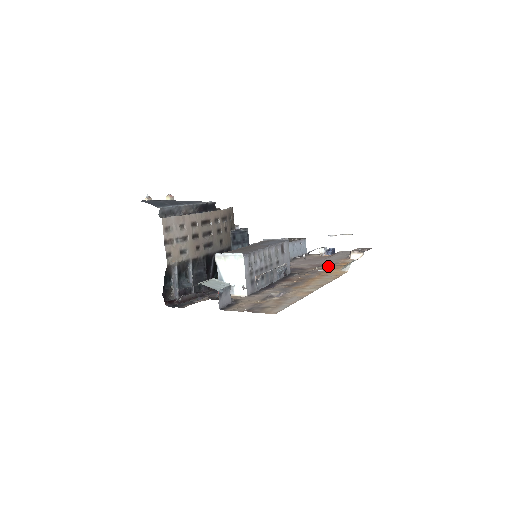
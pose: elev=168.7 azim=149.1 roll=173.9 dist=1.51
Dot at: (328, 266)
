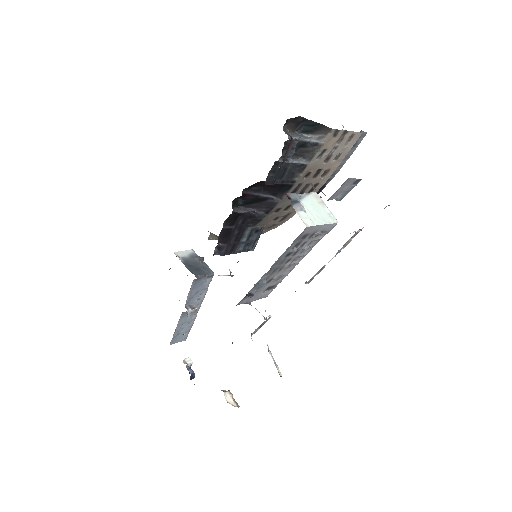
Dot at: occluded
